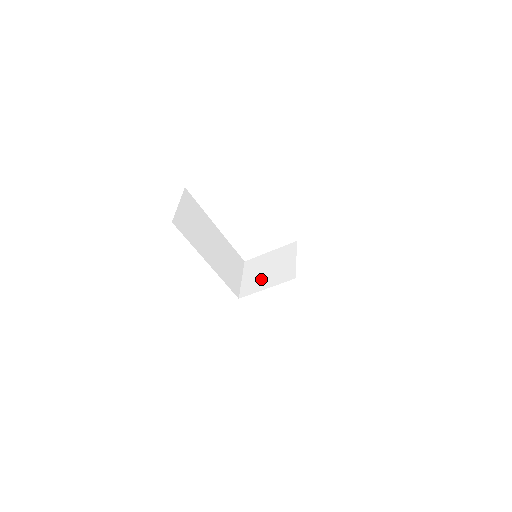
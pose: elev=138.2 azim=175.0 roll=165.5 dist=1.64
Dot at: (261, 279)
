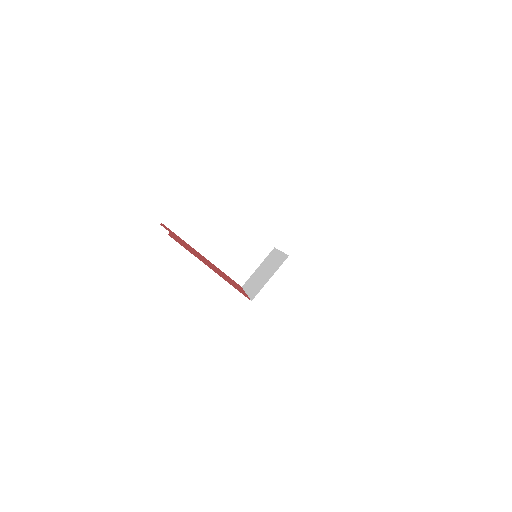
Dot at: (255, 279)
